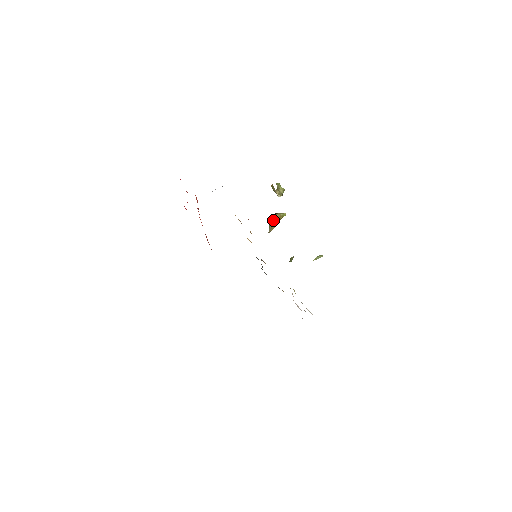
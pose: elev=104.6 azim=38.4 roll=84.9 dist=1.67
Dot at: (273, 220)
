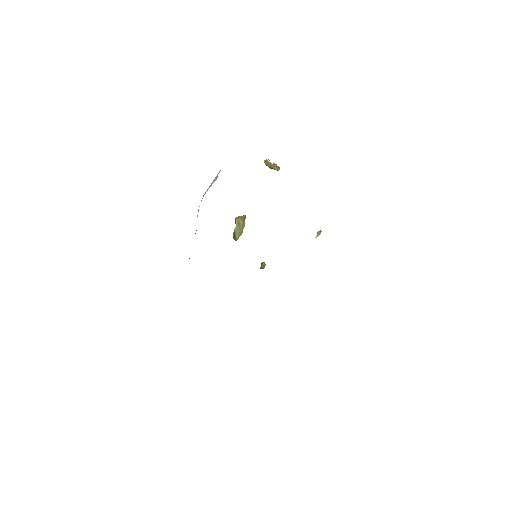
Dot at: (239, 223)
